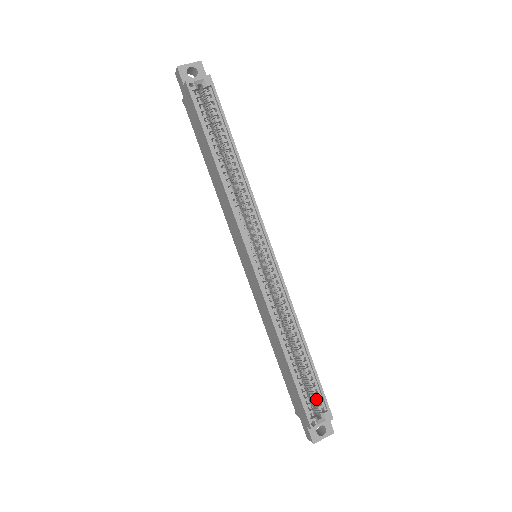
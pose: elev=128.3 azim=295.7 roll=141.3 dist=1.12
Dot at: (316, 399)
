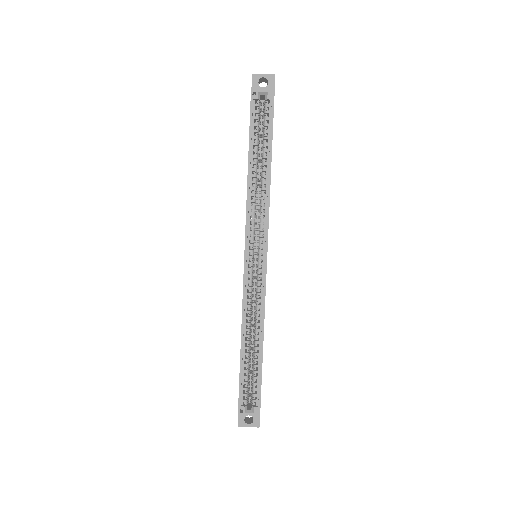
Dot at: (253, 393)
